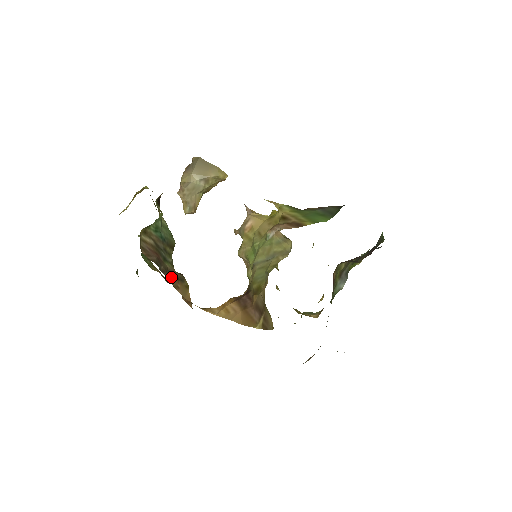
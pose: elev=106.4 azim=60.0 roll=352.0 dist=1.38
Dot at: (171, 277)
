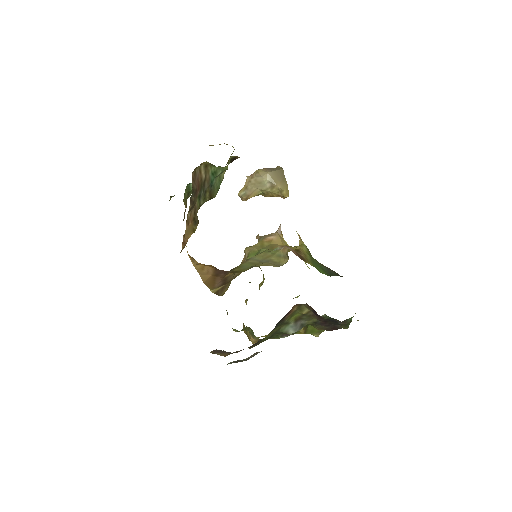
Dot at: (191, 212)
